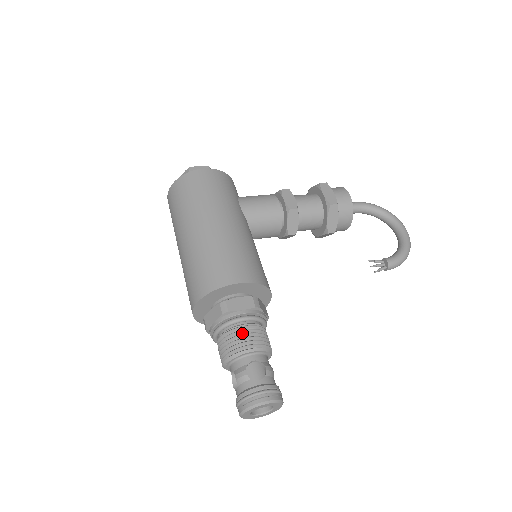
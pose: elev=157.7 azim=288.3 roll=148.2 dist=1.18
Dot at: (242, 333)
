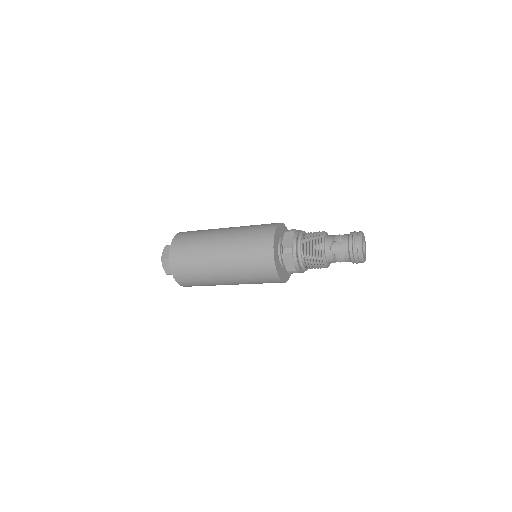
Dot at: occluded
